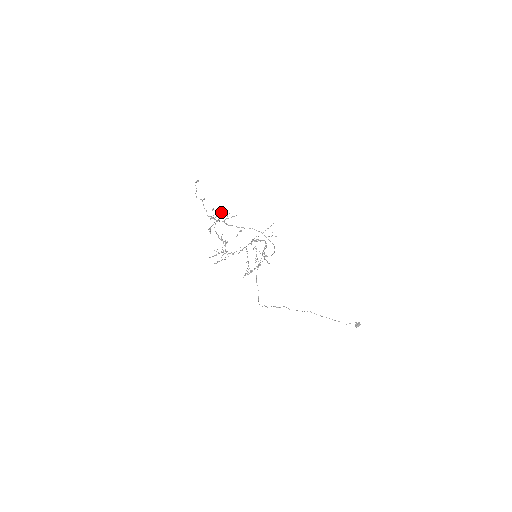
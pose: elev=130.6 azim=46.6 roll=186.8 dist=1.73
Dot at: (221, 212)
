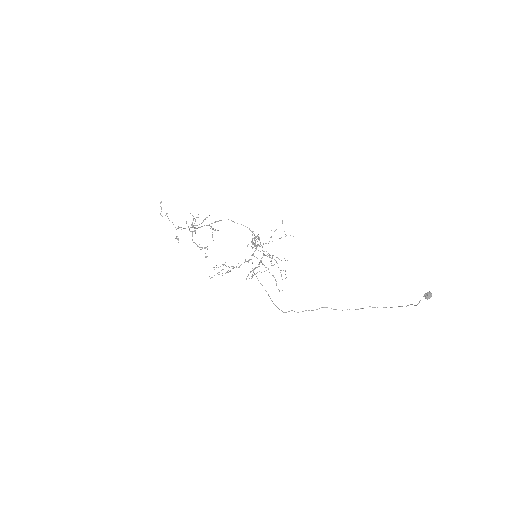
Dot at: occluded
